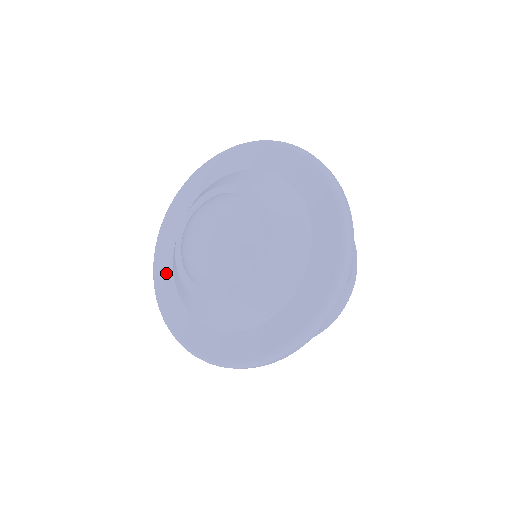
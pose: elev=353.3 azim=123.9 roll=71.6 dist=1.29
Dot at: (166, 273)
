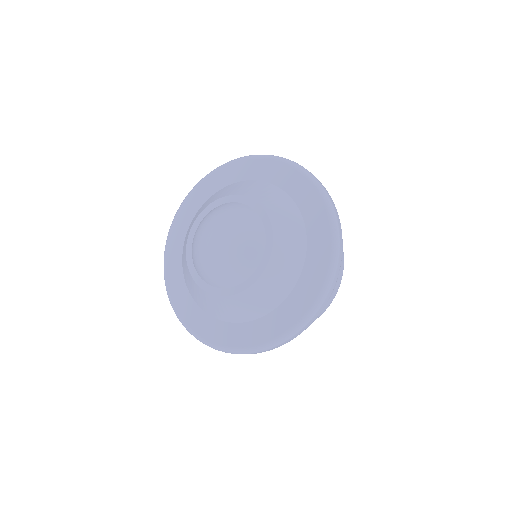
Dot at: (176, 250)
